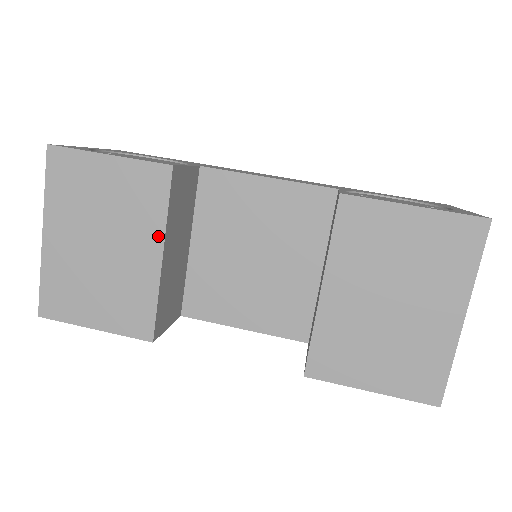
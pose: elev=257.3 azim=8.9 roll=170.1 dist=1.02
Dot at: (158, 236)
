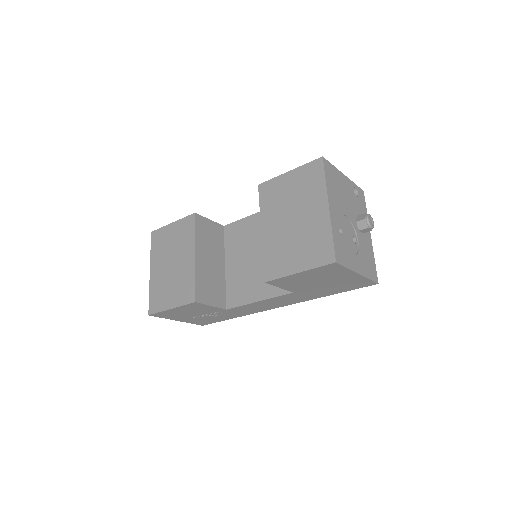
Dot at: (192, 246)
